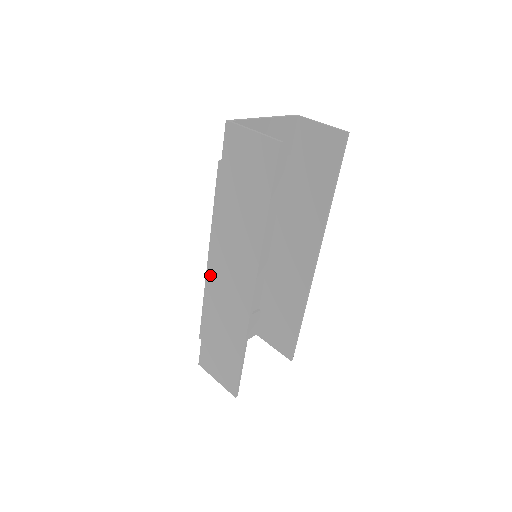
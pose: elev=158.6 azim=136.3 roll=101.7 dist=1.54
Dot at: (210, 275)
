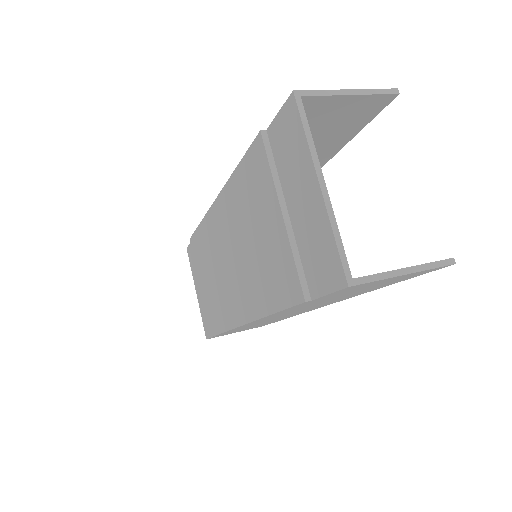
Dot at: occluded
